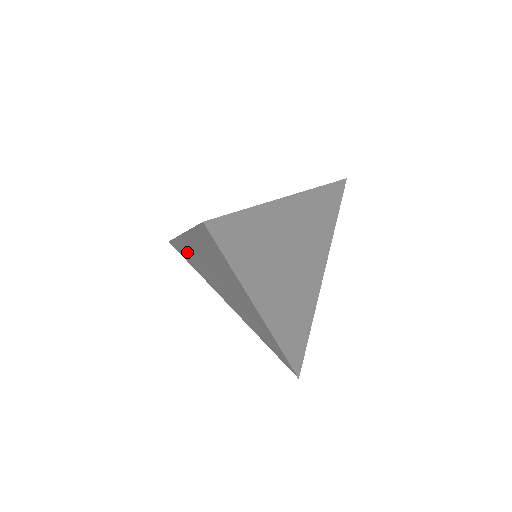
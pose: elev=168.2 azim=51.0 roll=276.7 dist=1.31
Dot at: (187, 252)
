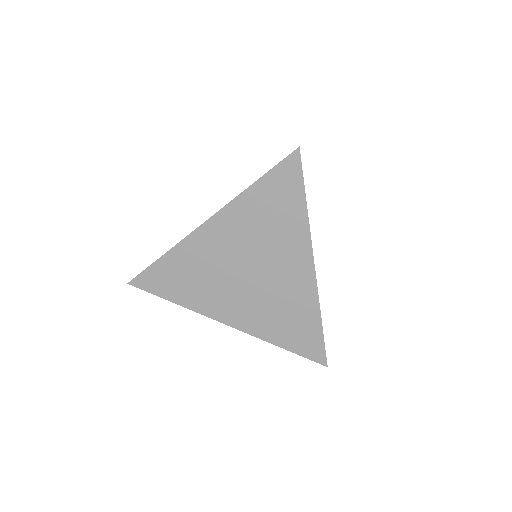
Dot at: occluded
